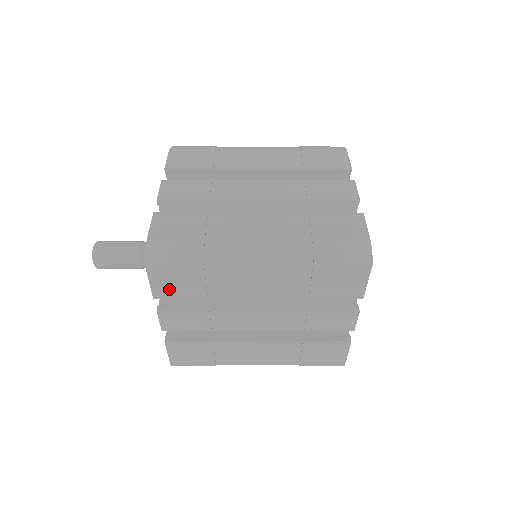
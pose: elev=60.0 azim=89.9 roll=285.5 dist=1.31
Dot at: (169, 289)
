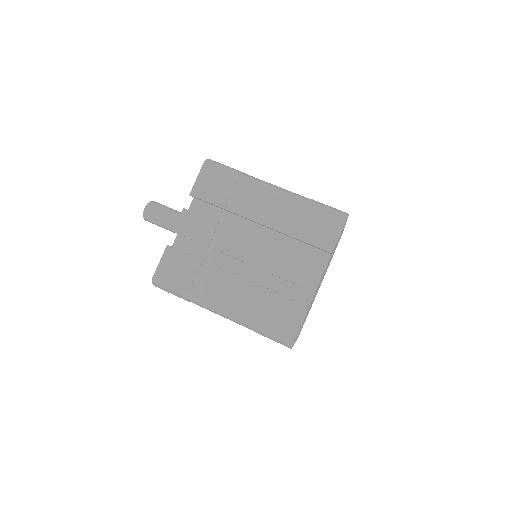
Dot at: (205, 189)
